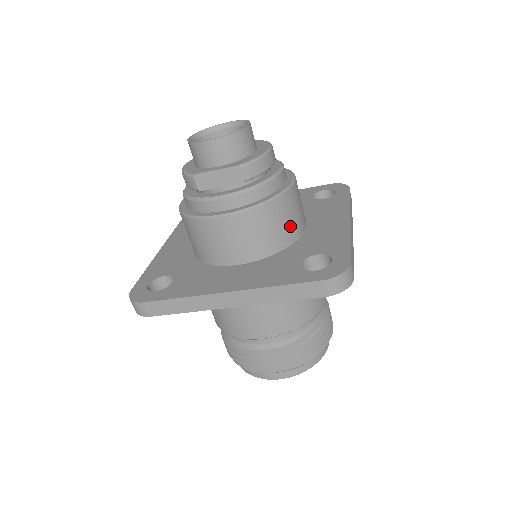
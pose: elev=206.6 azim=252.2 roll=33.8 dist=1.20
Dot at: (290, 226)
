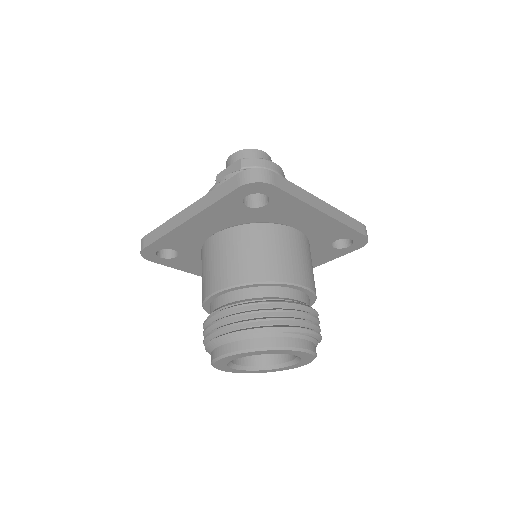
Dot at: occluded
